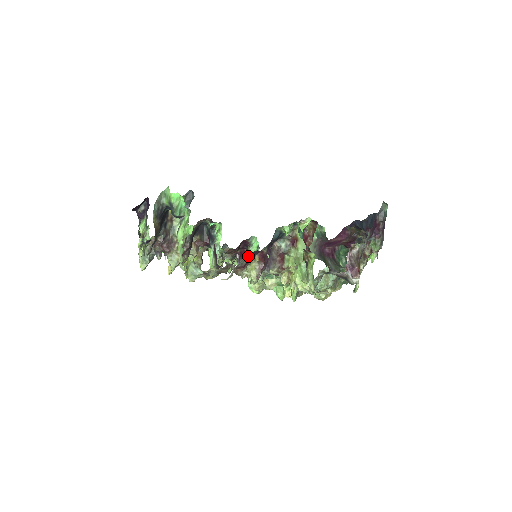
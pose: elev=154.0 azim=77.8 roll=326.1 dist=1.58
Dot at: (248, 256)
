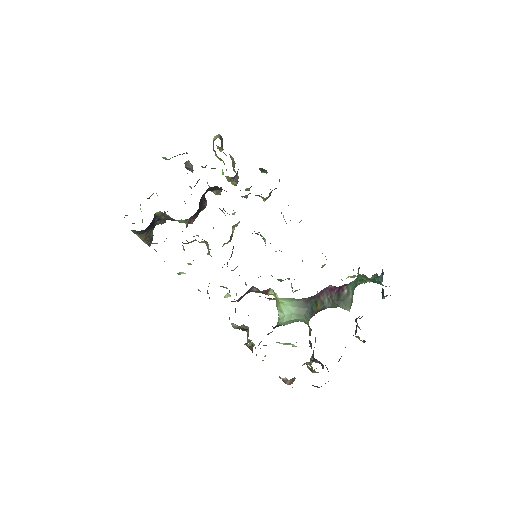
Dot at: occluded
